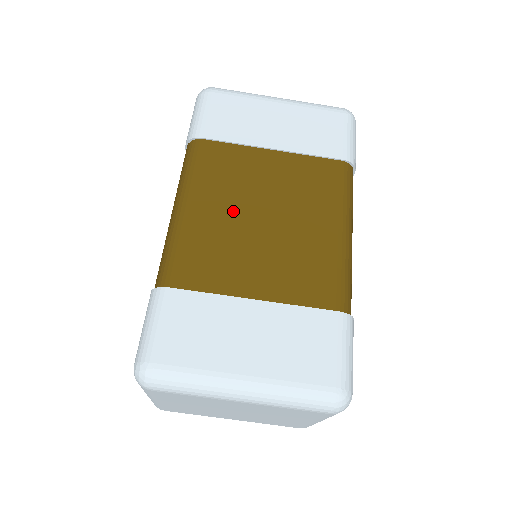
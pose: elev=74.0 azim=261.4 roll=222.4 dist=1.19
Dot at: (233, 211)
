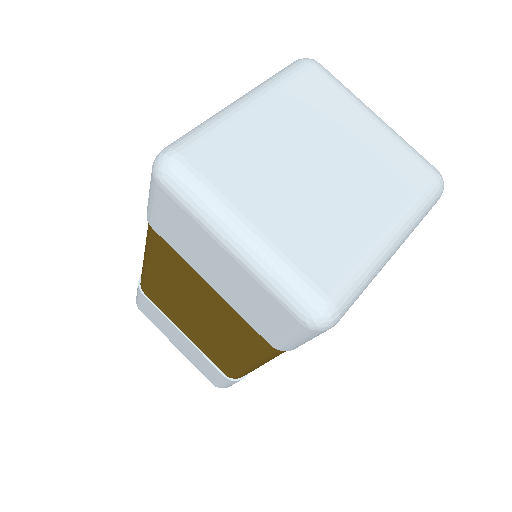
Dot at: occluded
